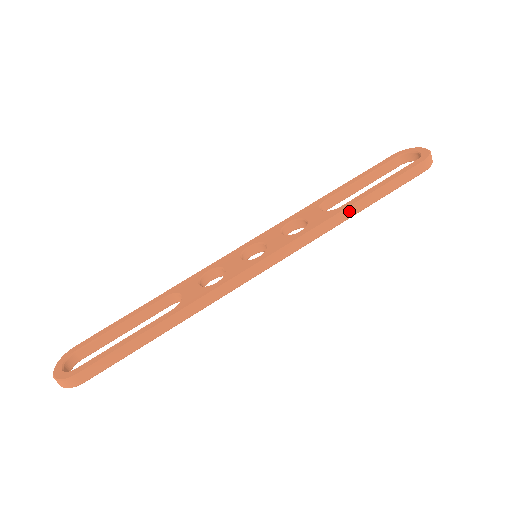
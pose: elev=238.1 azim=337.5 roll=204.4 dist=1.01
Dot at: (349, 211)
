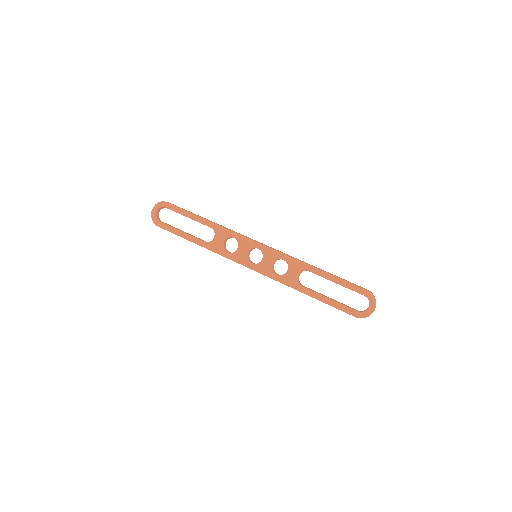
Dot at: (302, 292)
